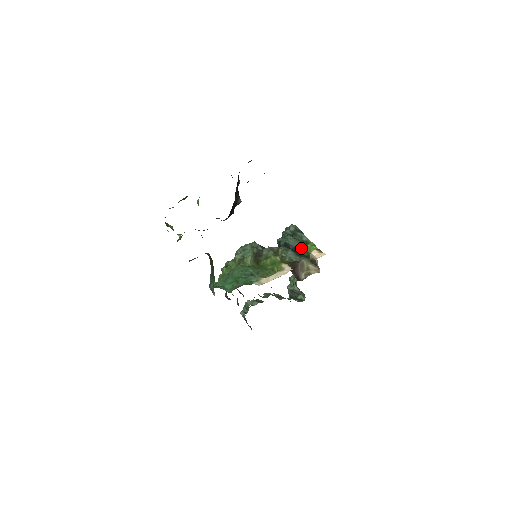
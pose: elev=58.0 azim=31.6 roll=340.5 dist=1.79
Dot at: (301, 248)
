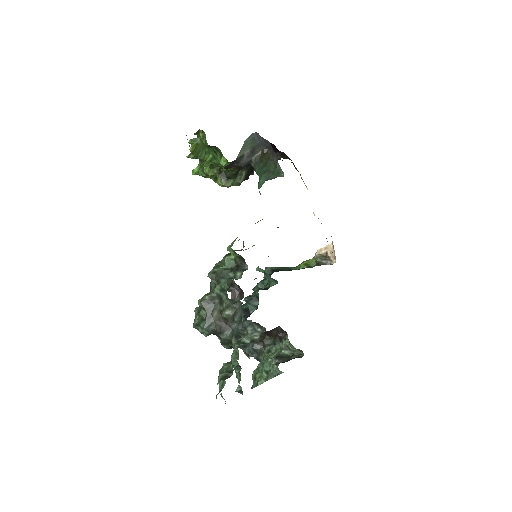
Dot at: occluded
